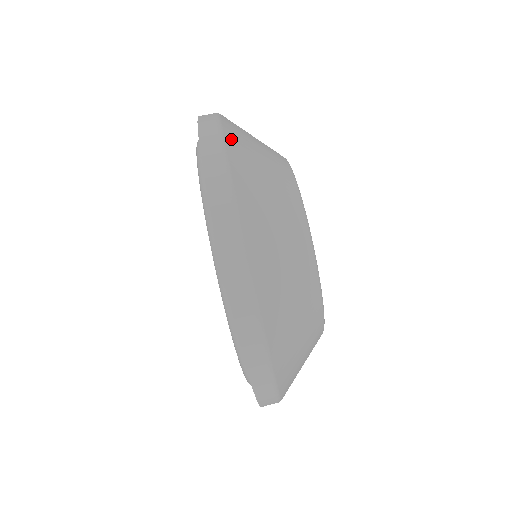
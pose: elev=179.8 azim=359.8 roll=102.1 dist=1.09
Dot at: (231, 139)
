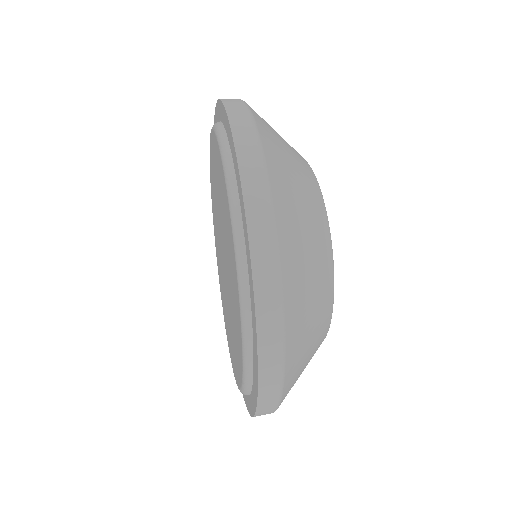
Dot at: (282, 220)
